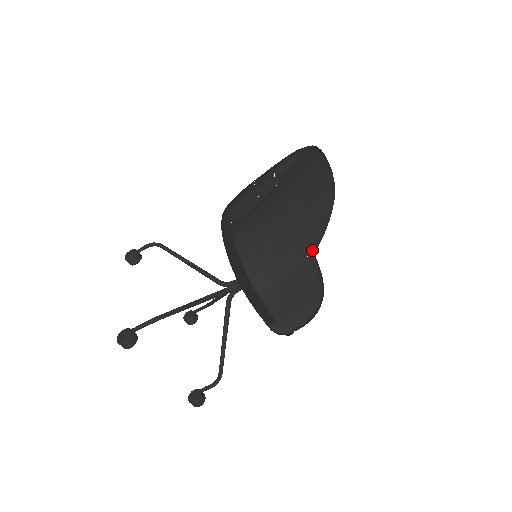
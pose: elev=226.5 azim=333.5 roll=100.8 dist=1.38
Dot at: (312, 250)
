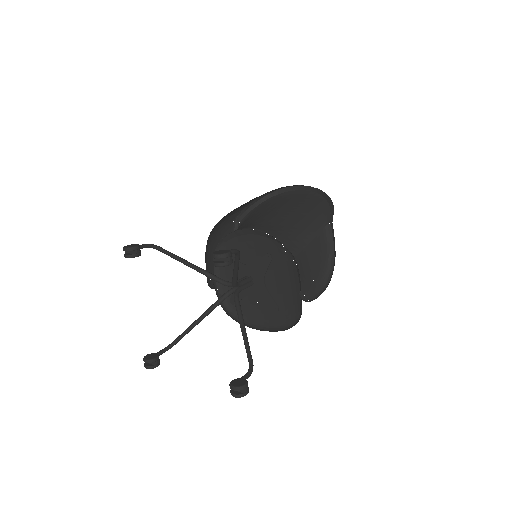
Dot at: (326, 223)
